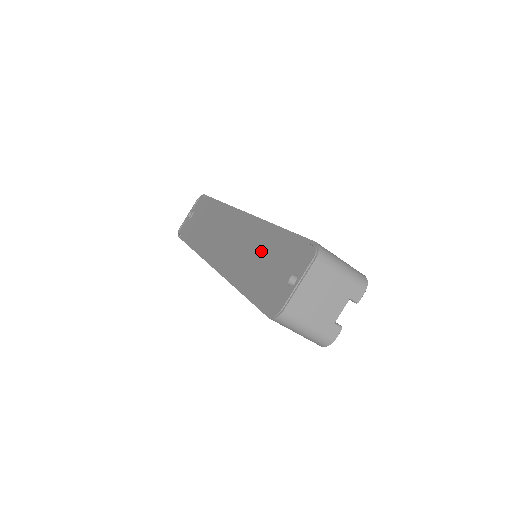
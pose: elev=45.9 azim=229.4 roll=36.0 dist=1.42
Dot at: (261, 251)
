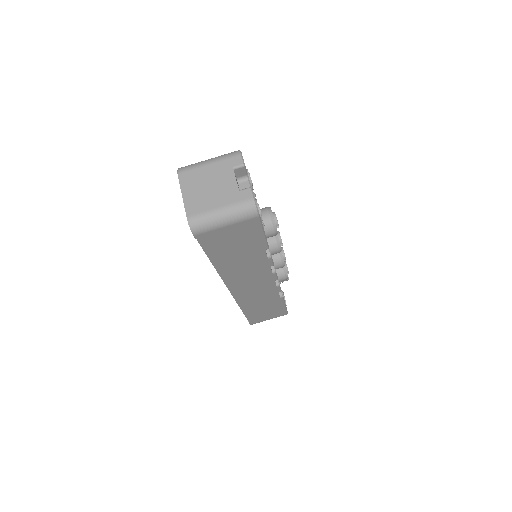
Dot at: occluded
